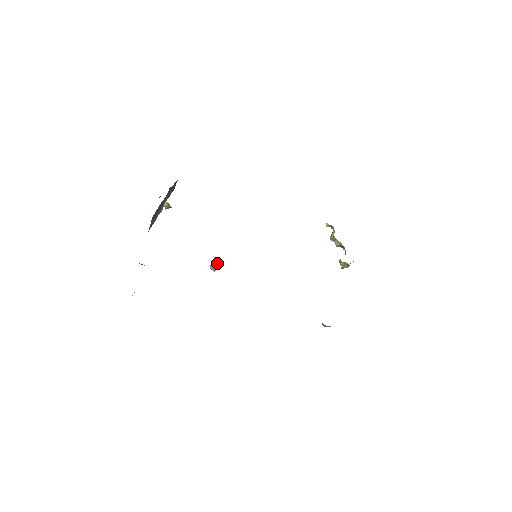
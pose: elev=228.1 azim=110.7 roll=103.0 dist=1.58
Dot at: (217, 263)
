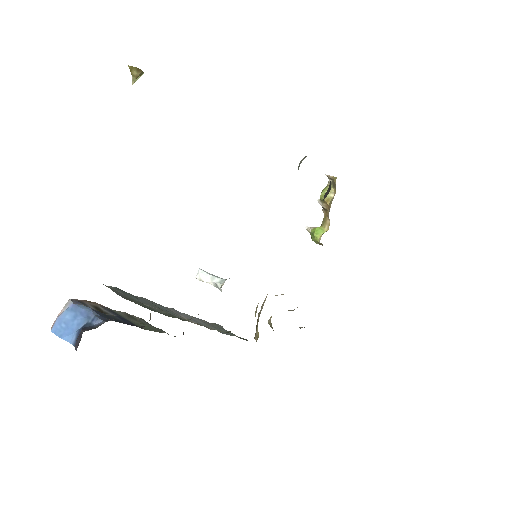
Dot at: (215, 286)
